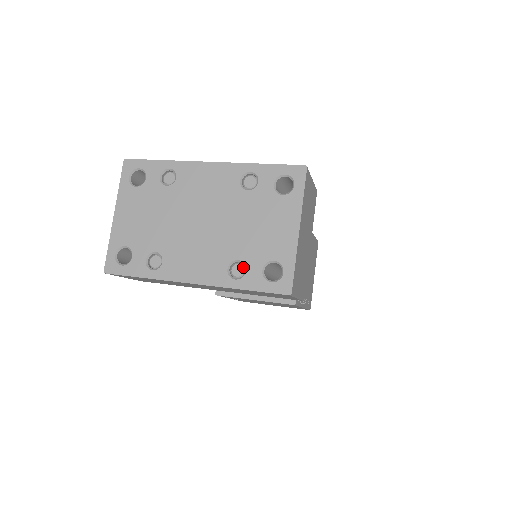
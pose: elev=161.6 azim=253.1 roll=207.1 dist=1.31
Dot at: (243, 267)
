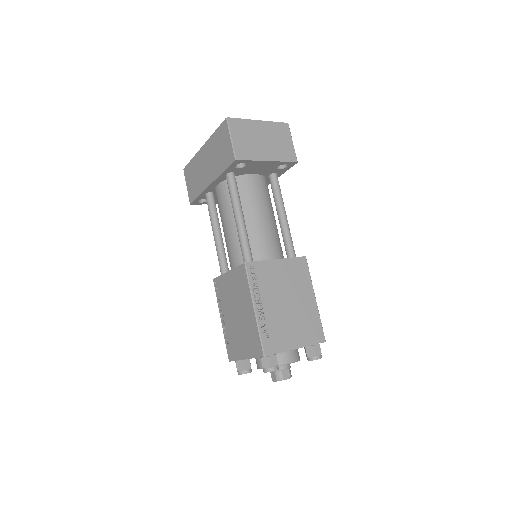
Dot at: occluded
